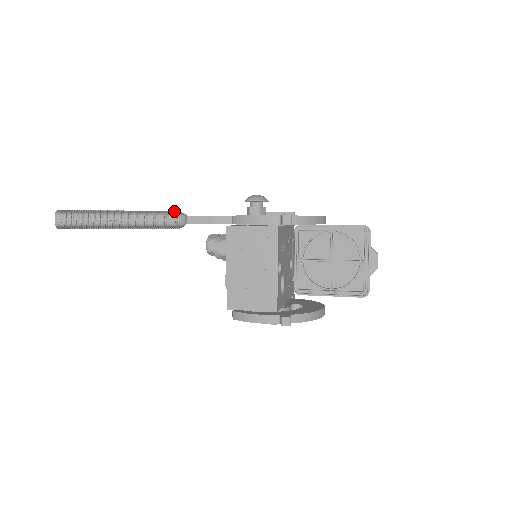
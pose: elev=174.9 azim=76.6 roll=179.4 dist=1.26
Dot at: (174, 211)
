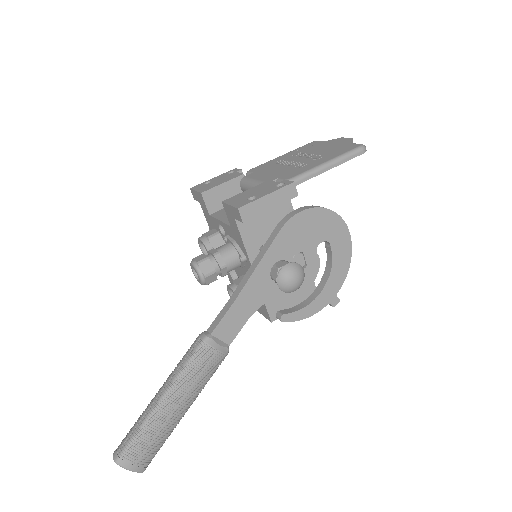
Dot at: (216, 357)
